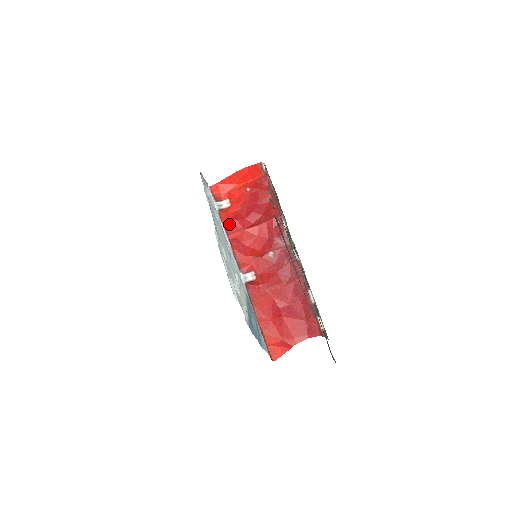
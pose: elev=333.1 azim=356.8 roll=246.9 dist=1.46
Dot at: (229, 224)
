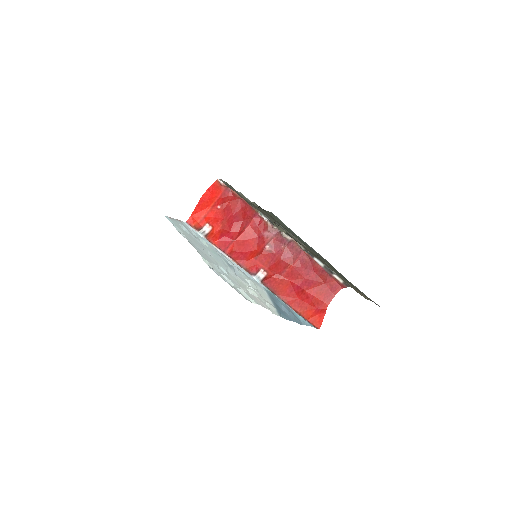
Dot at: (220, 243)
